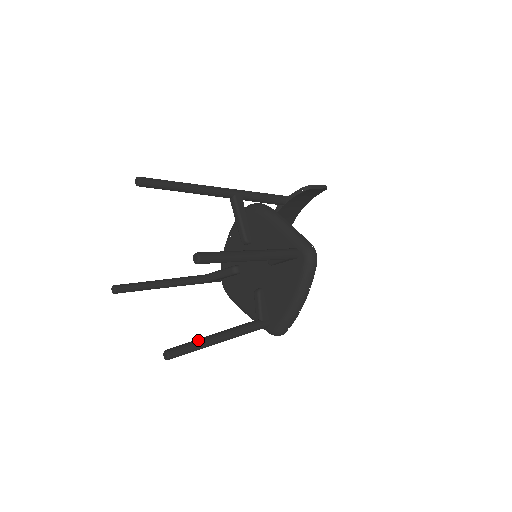
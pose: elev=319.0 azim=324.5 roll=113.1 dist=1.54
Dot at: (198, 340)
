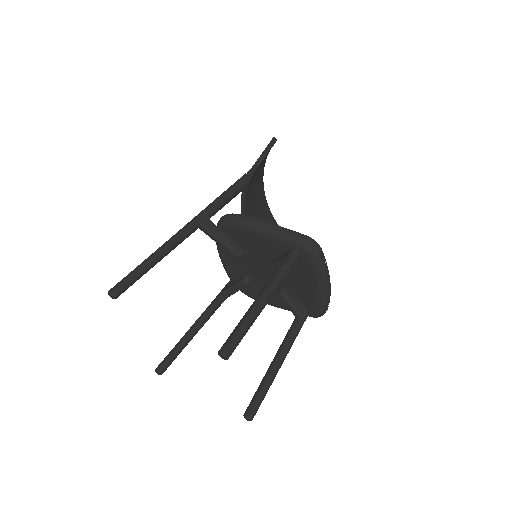
Dot at: (263, 383)
